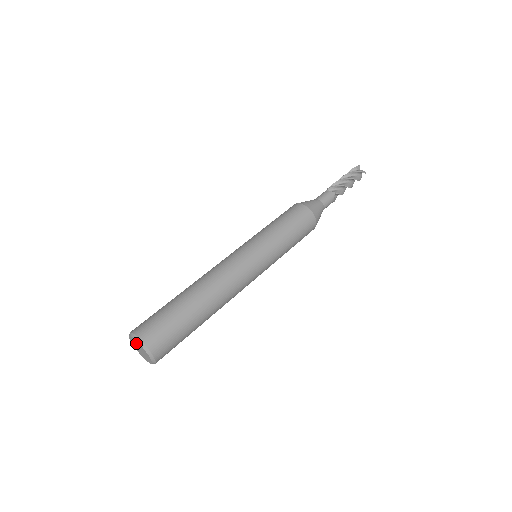
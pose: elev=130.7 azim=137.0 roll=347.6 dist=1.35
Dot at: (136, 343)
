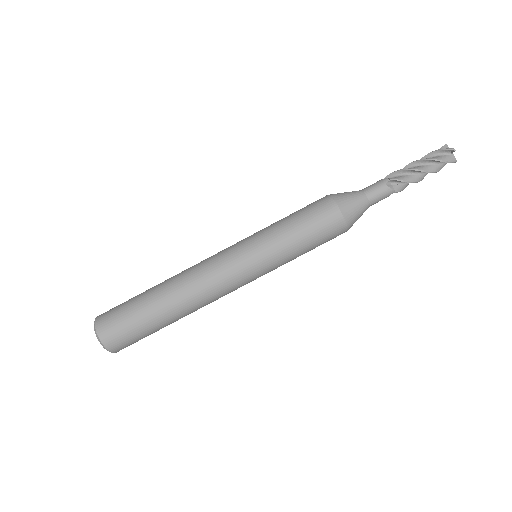
Dot at: occluded
